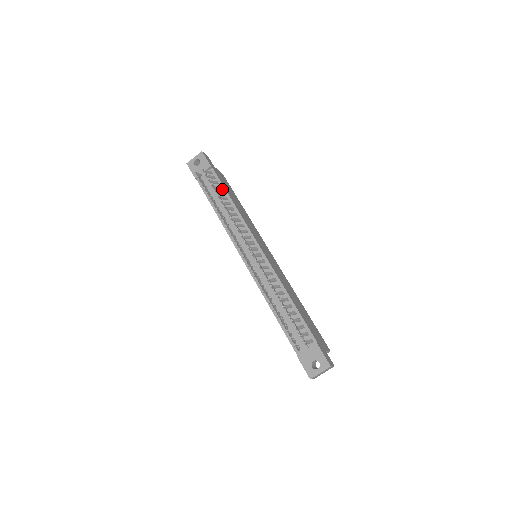
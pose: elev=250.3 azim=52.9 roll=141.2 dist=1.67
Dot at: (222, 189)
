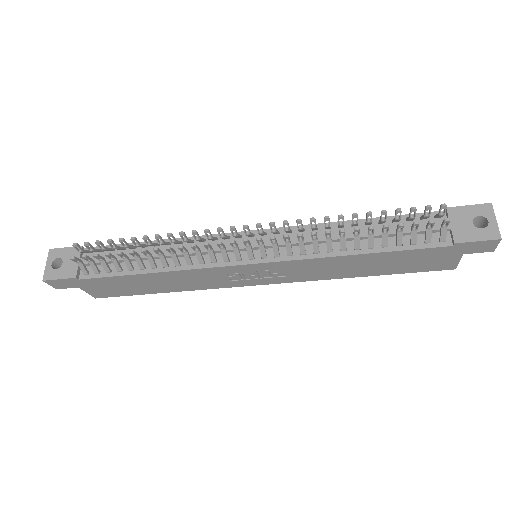
Dot at: occluded
